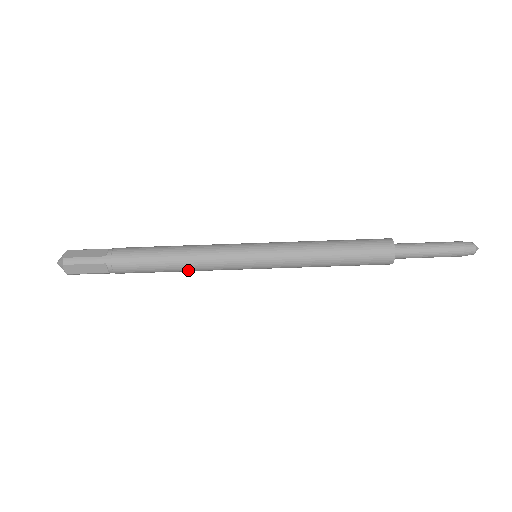
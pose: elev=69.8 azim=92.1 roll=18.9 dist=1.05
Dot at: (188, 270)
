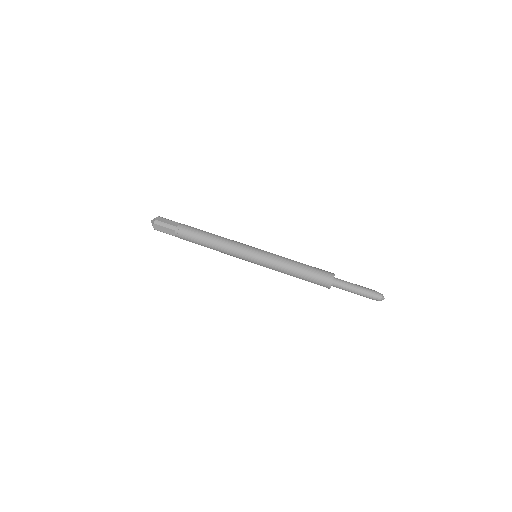
Dot at: (216, 250)
